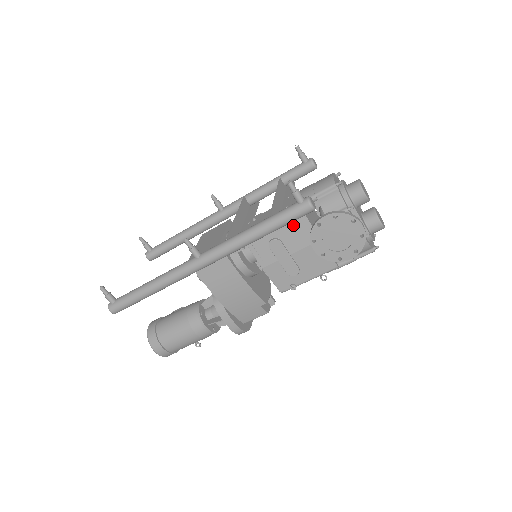
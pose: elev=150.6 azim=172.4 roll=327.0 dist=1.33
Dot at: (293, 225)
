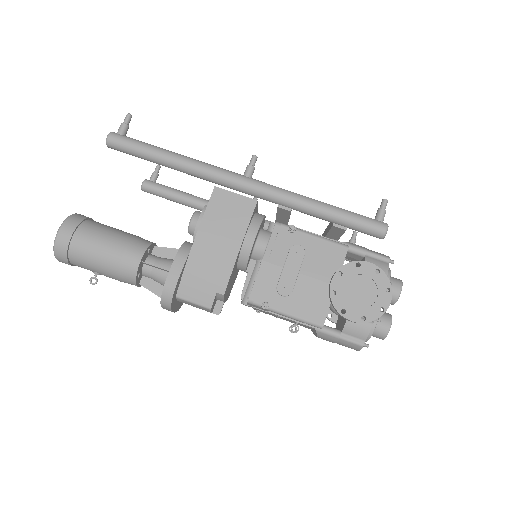
Dot at: (328, 252)
